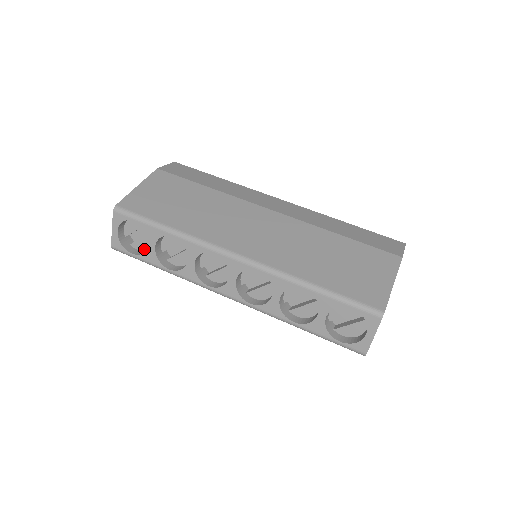
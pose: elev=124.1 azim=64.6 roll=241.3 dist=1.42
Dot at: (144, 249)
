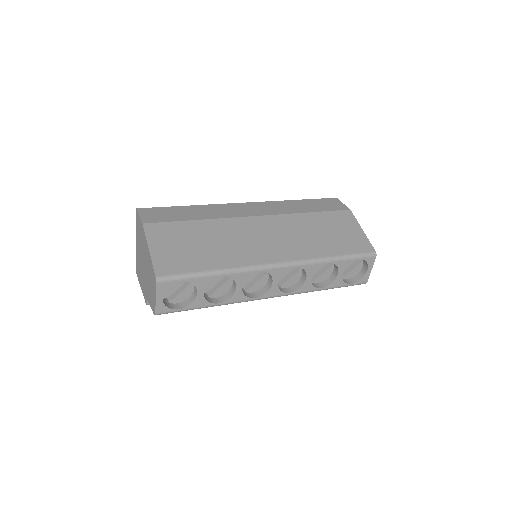
Dot at: (184, 299)
